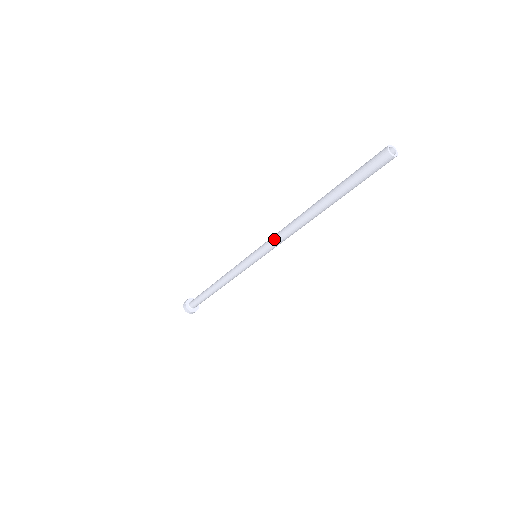
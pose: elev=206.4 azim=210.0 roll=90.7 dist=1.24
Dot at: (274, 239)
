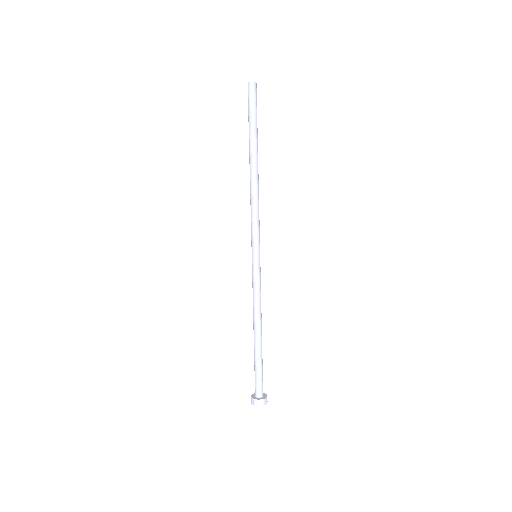
Dot at: (251, 219)
